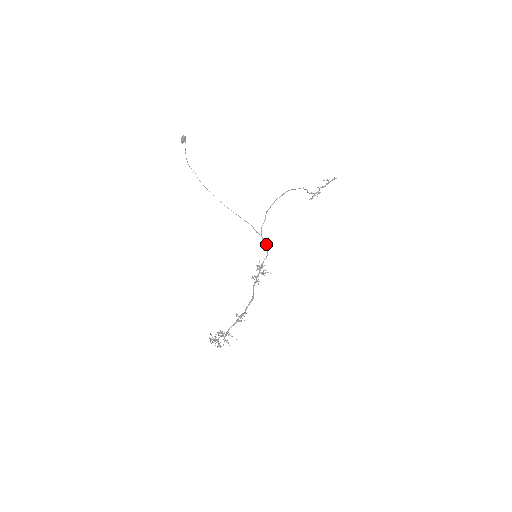
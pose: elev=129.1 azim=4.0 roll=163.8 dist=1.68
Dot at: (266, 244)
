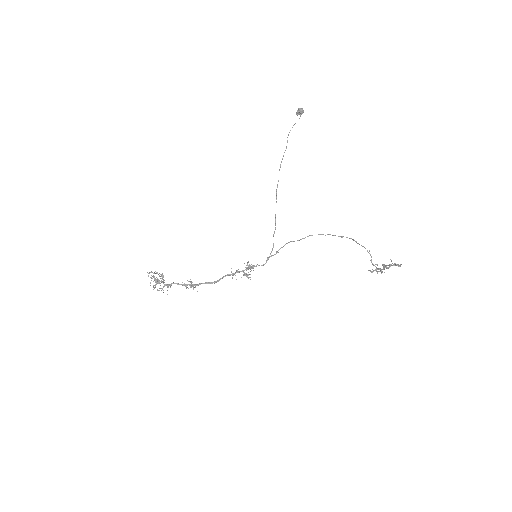
Dot at: occluded
